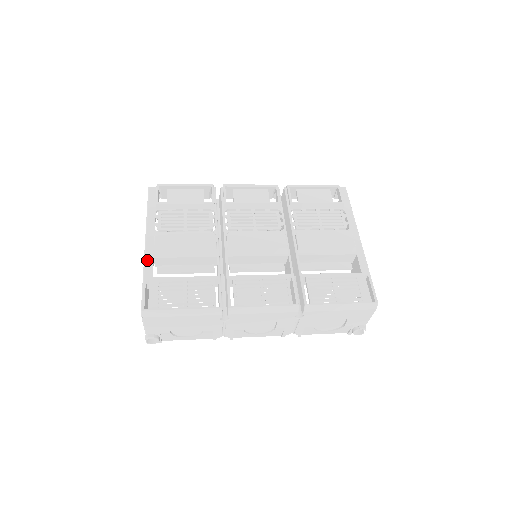
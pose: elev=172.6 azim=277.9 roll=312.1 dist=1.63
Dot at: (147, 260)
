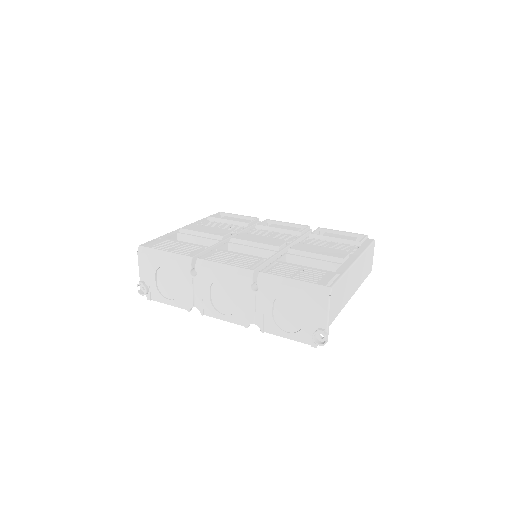
Dot at: (172, 232)
